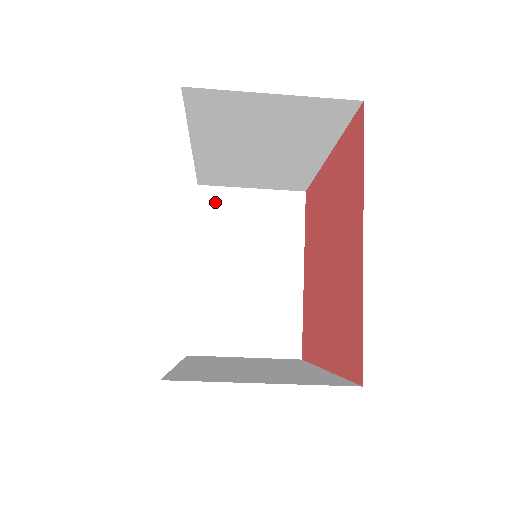
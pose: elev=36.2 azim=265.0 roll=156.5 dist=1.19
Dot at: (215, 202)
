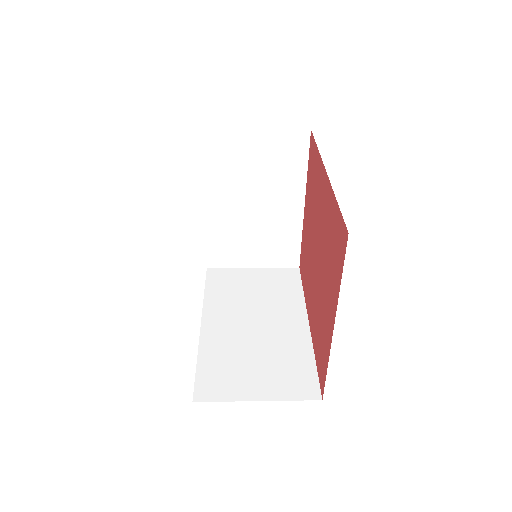
Dot at: (217, 146)
